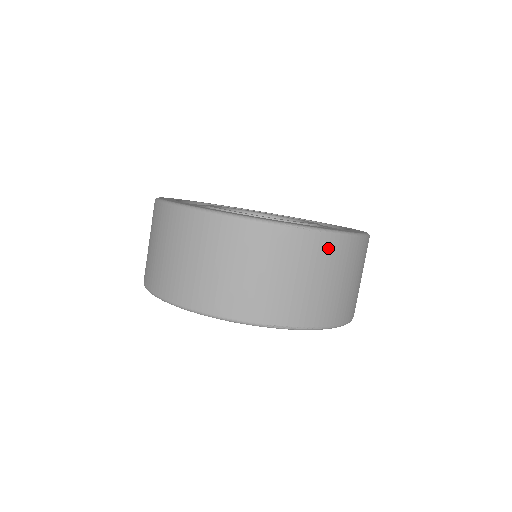
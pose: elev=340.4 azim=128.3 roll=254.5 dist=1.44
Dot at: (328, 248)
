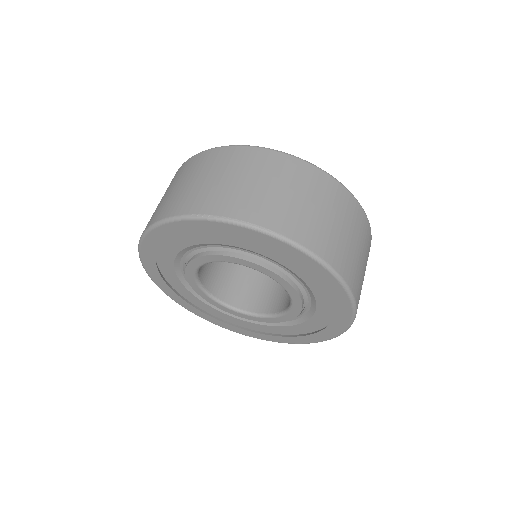
Dot at: (266, 159)
